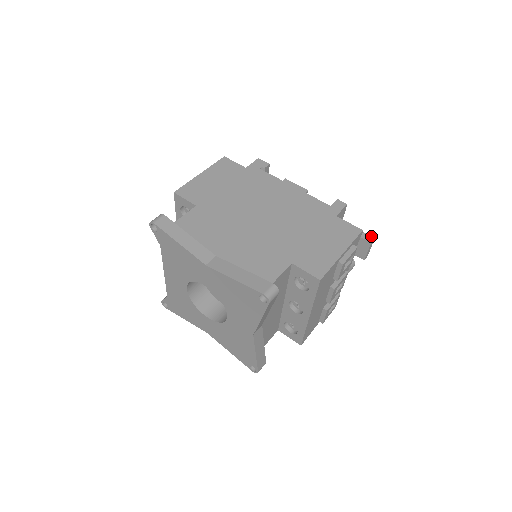
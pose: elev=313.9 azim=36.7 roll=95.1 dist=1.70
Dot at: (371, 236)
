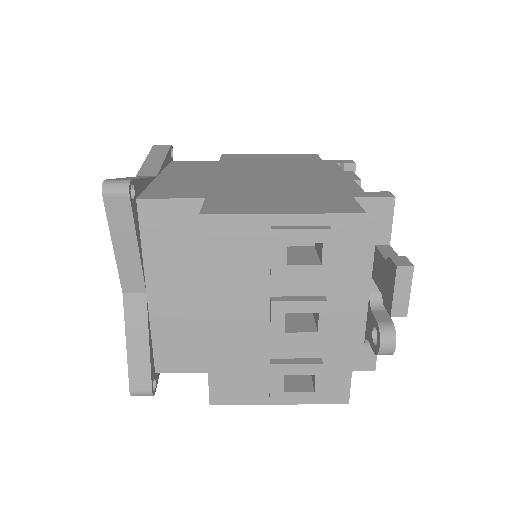
Dot at: occluded
